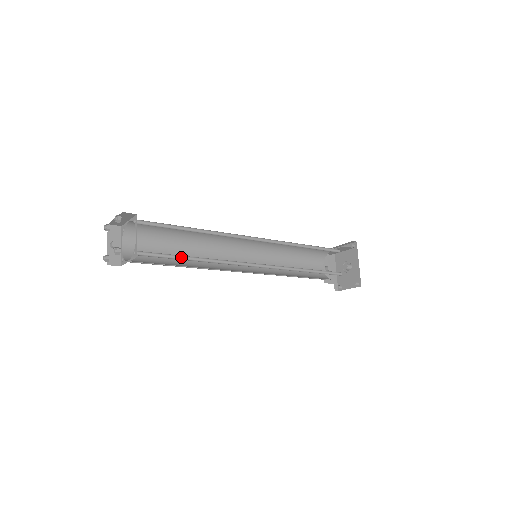
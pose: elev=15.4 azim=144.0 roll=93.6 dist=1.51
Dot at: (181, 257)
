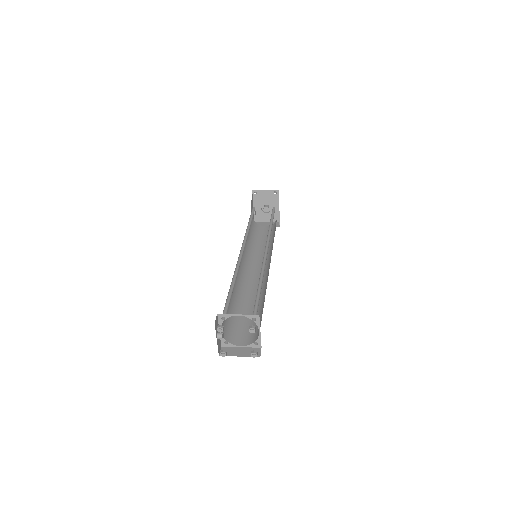
Dot at: (259, 313)
